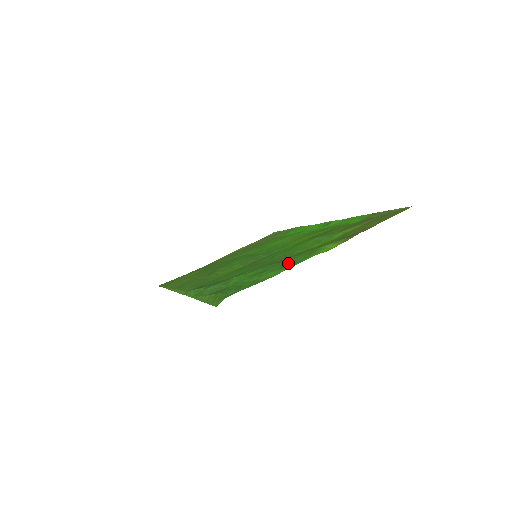
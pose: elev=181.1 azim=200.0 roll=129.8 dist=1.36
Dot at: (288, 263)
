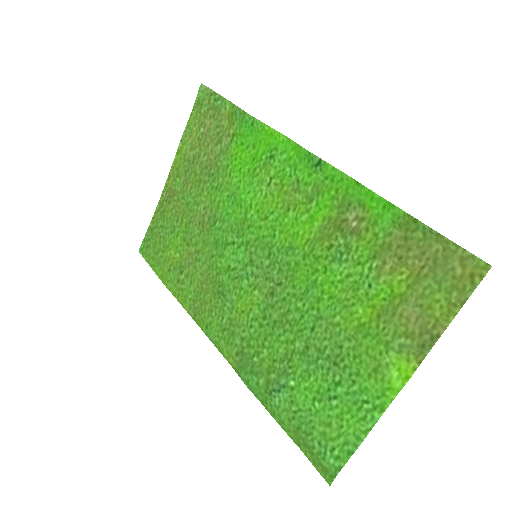
Dot at: (360, 396)
